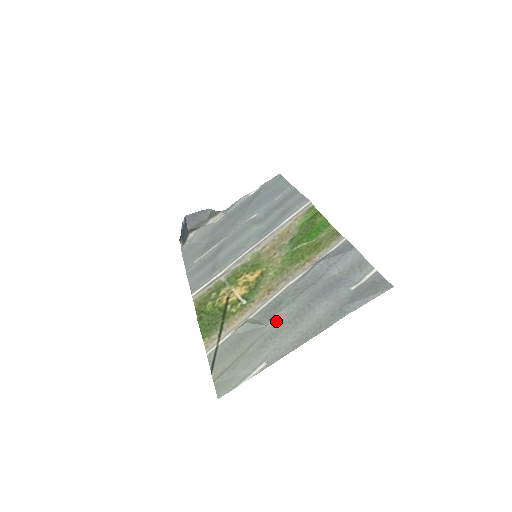
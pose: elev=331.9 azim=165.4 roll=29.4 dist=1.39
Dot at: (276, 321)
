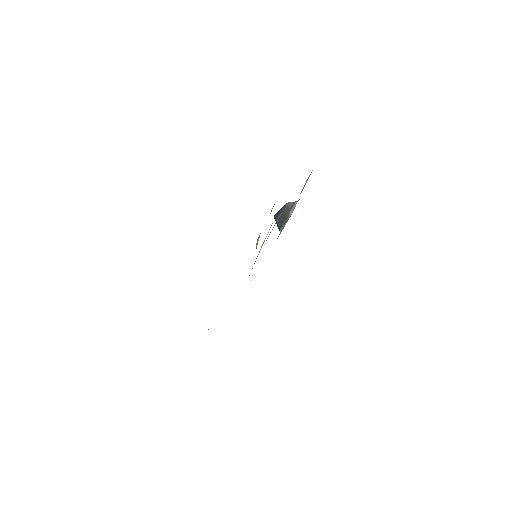
Dot at: occluded
